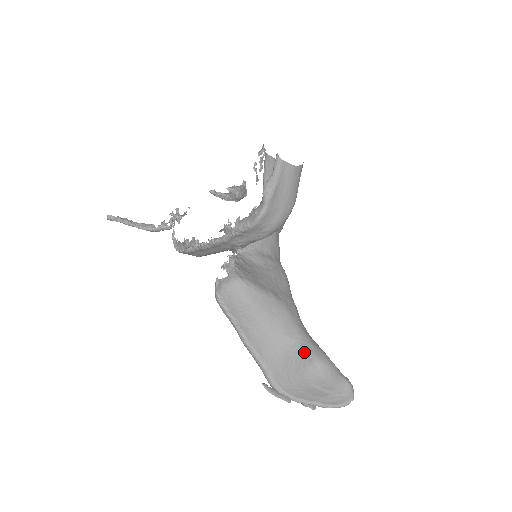
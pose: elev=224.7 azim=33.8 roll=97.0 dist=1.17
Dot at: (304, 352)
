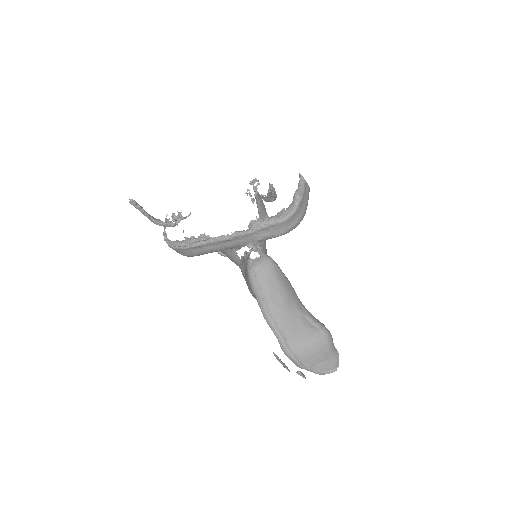
Dot at: (313, 323)
